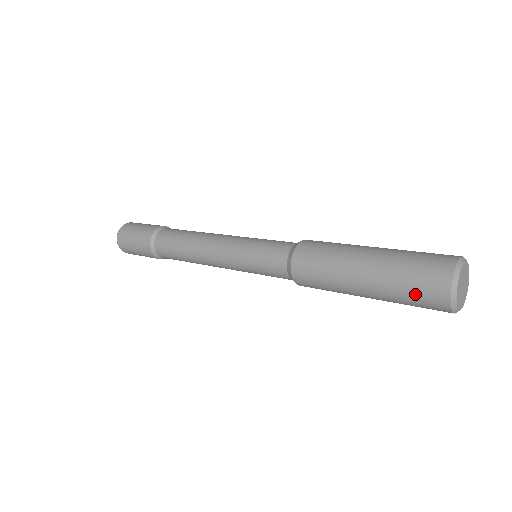
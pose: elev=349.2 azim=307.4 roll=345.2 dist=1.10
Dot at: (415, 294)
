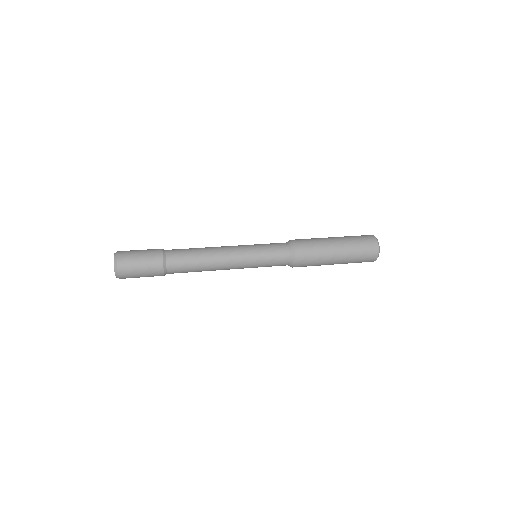
Dot at: occluded
